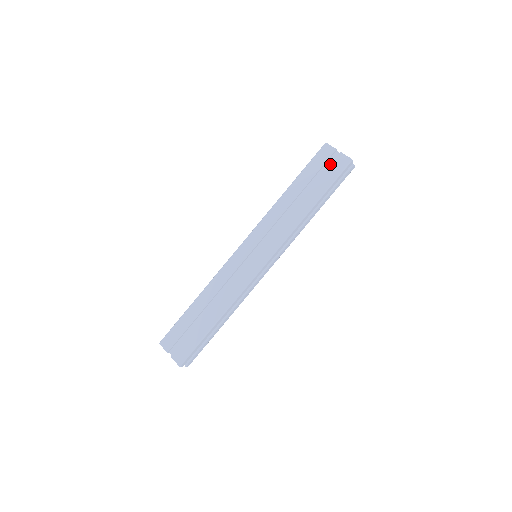
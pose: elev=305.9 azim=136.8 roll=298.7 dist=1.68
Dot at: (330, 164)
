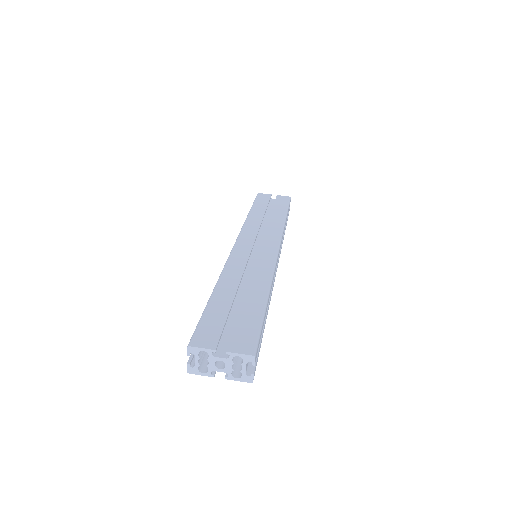
Dot at: (275, 199)
